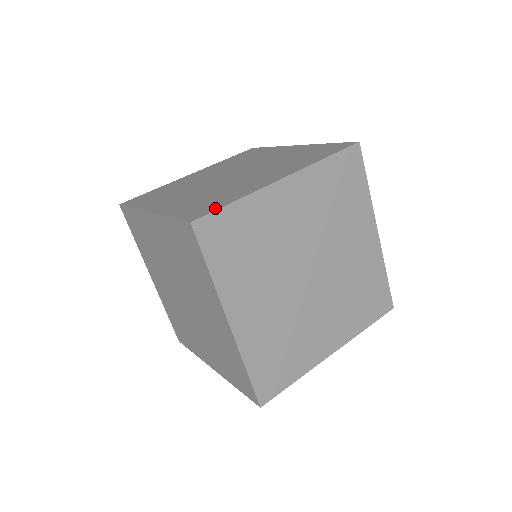
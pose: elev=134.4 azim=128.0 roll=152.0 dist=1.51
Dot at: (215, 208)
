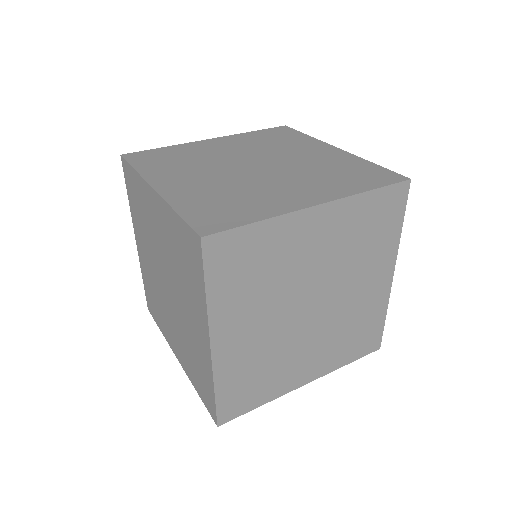
Dot at: (233, 224)
